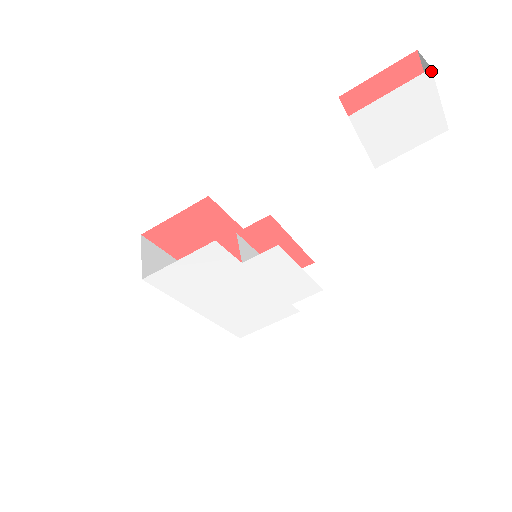
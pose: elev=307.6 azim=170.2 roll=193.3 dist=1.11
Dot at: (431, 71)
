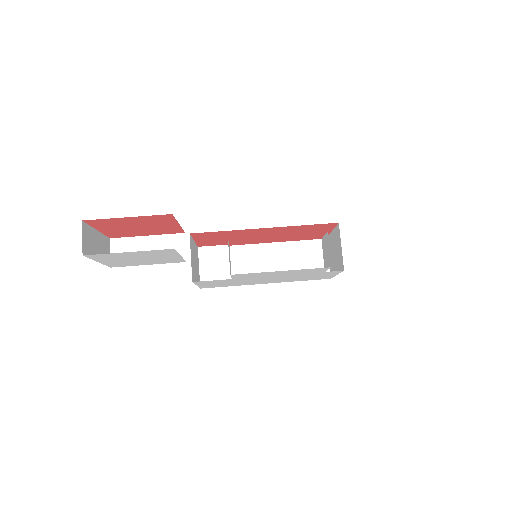
Dot at: (86, 255)
